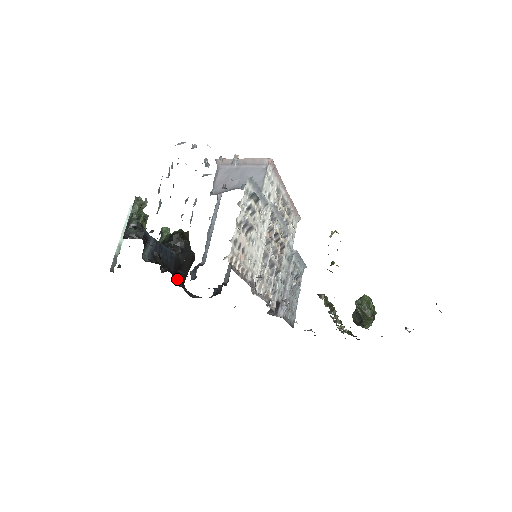
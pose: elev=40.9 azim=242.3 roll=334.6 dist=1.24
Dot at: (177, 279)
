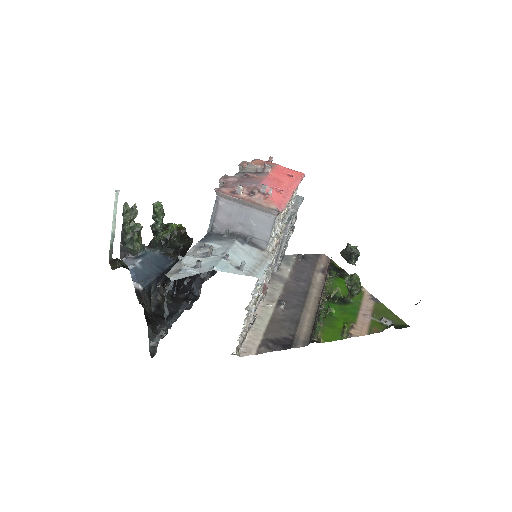
Dot at: occluded
